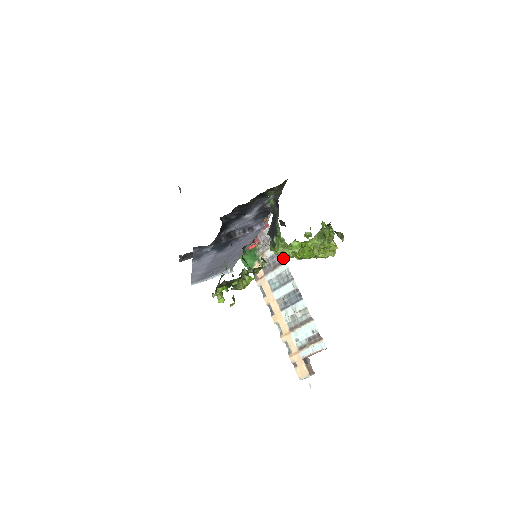
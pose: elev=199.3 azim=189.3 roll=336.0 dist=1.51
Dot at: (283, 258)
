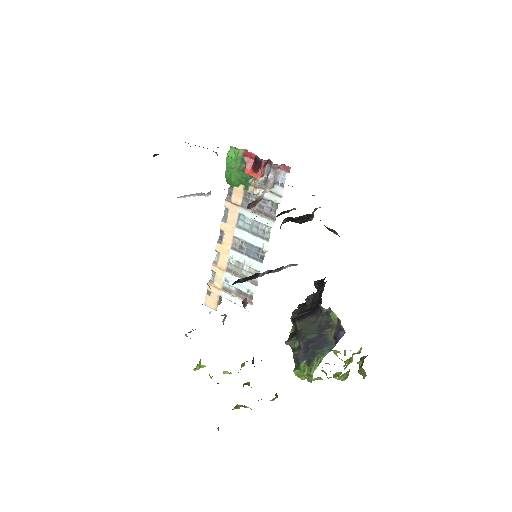
Dot at: (275, 214)
